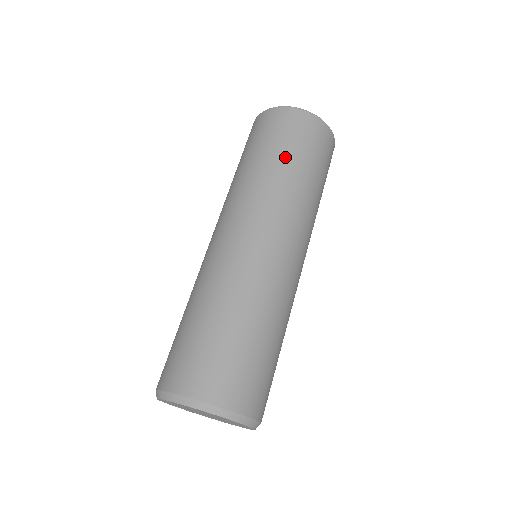
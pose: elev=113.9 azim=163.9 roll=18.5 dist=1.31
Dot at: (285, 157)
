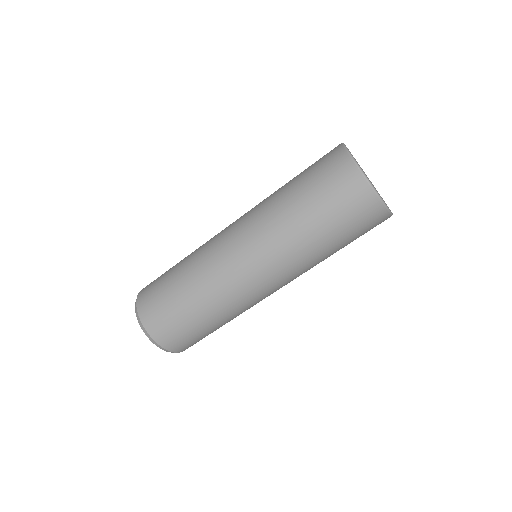
Dot at: (306, 206)
